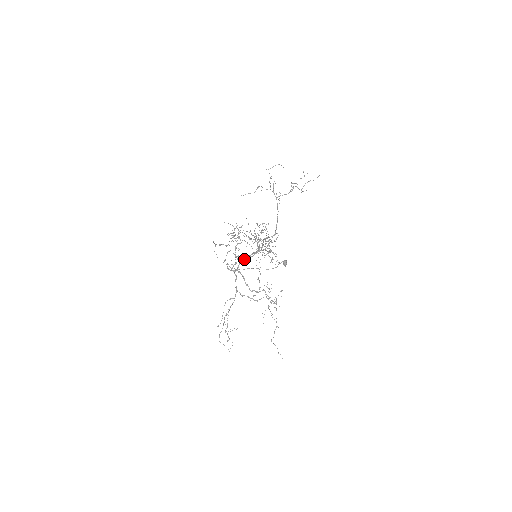
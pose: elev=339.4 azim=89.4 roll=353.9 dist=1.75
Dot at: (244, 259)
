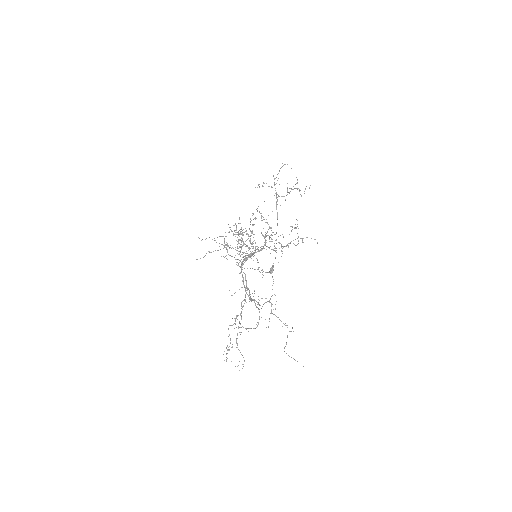
Dot at: (245, 258)
